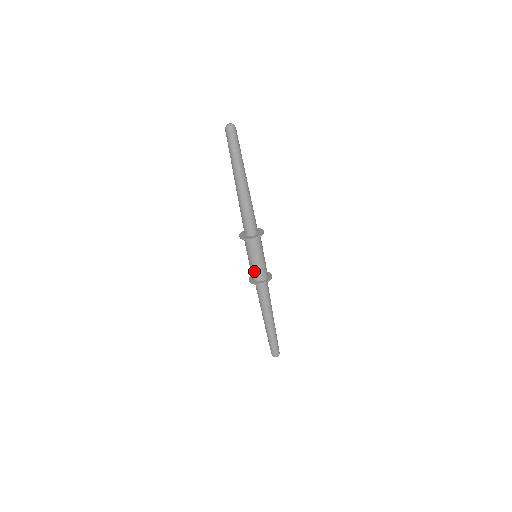
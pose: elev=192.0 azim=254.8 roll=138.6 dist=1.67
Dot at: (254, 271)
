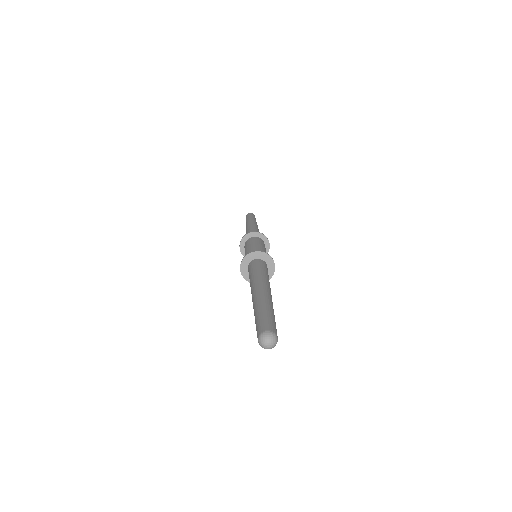
Dot at: occluded
